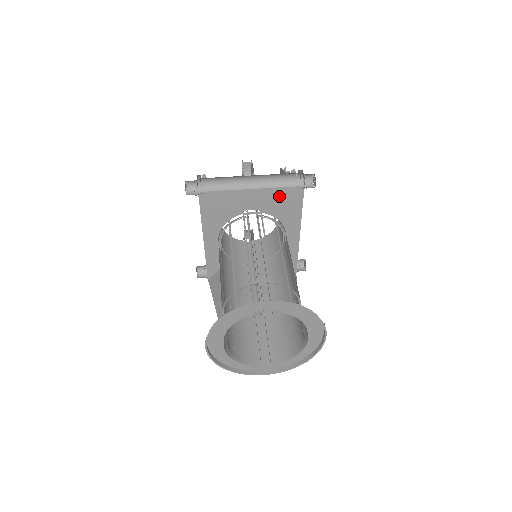
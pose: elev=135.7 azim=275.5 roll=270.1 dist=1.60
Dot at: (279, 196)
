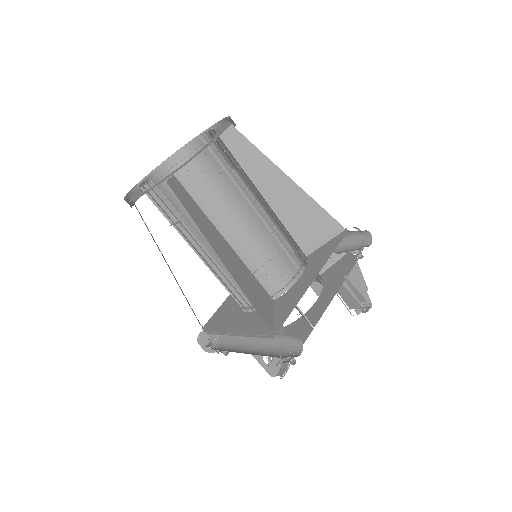
Dot at: occluded
